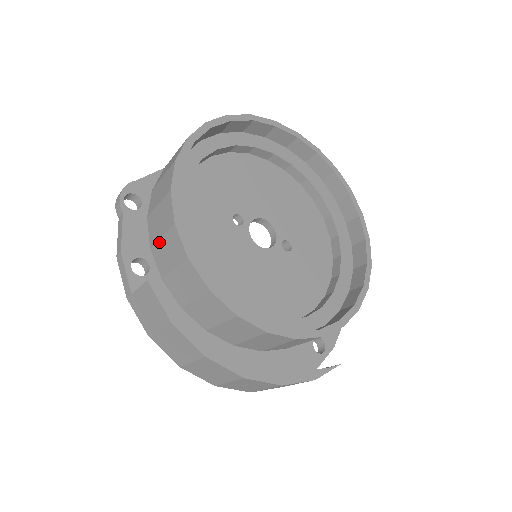
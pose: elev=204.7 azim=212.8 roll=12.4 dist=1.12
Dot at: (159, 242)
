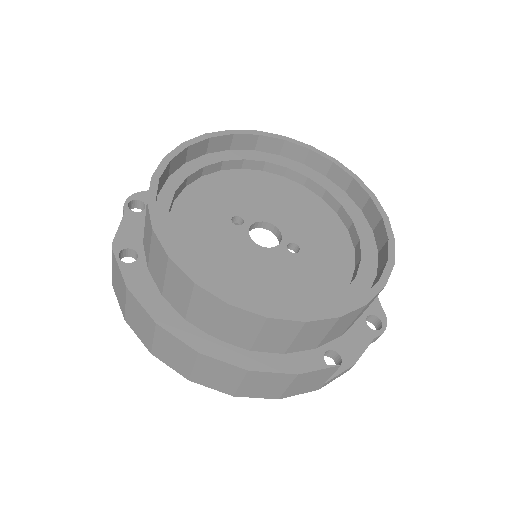
Dot at: (144, 230)
